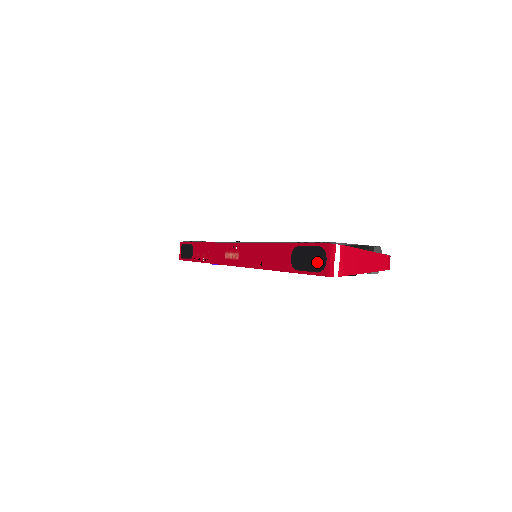
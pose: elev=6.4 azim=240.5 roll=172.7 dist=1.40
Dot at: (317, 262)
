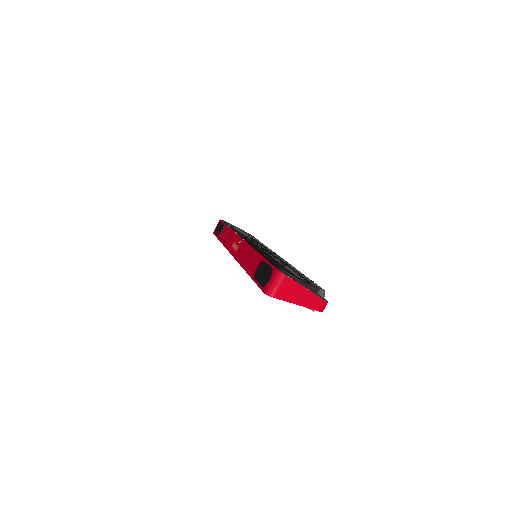
Dot at: (265, 278)
